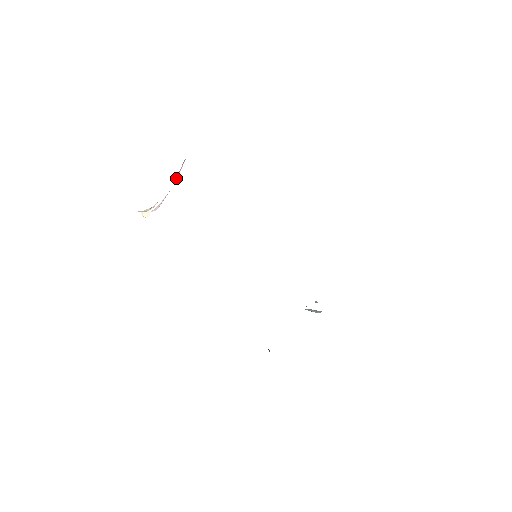
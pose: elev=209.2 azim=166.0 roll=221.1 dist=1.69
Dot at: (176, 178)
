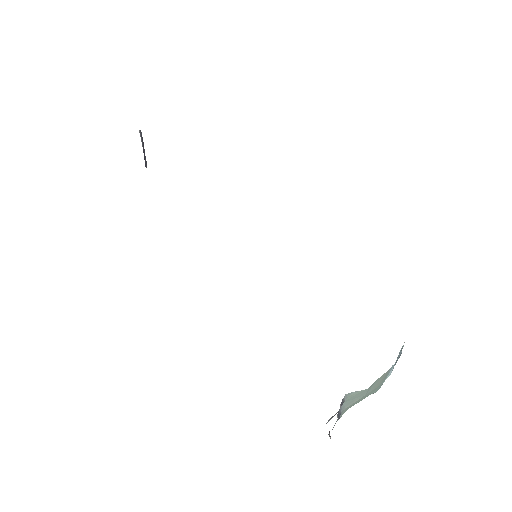
Dot at: occluded
